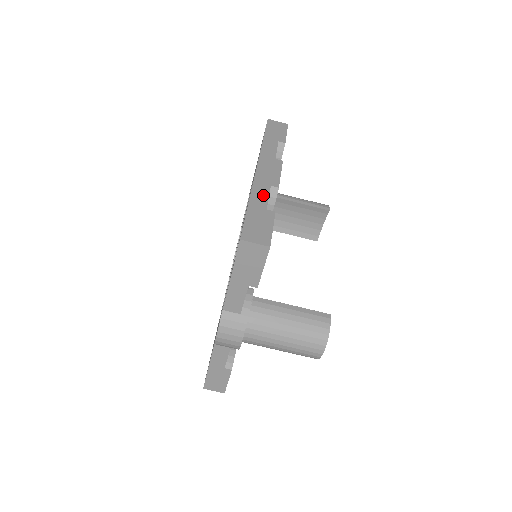
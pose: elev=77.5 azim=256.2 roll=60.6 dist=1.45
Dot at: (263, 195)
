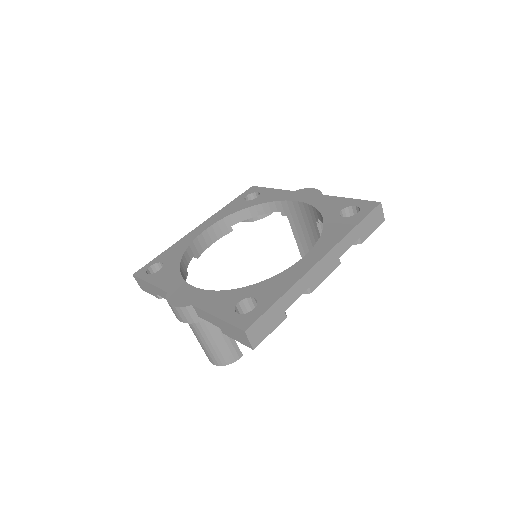
Dot at: (296, 294)
